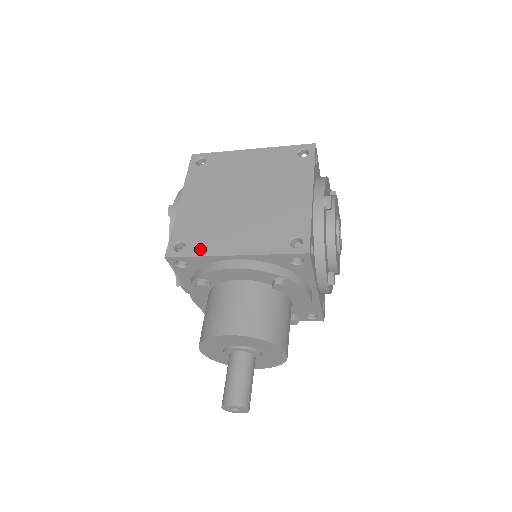
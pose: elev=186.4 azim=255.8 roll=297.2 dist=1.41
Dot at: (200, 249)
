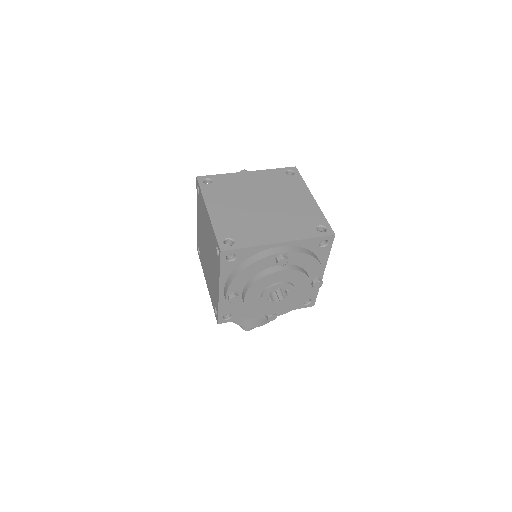
Dot at: (202, 264)
